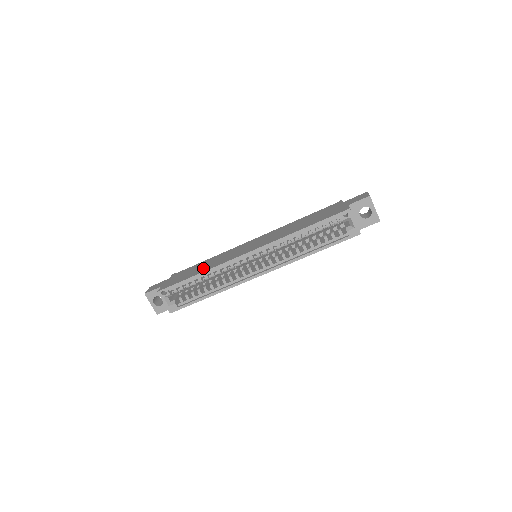
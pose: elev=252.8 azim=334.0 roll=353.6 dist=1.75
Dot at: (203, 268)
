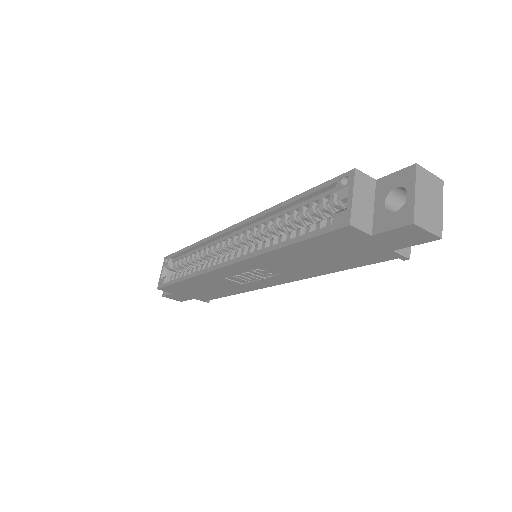
Dot at: occluded
